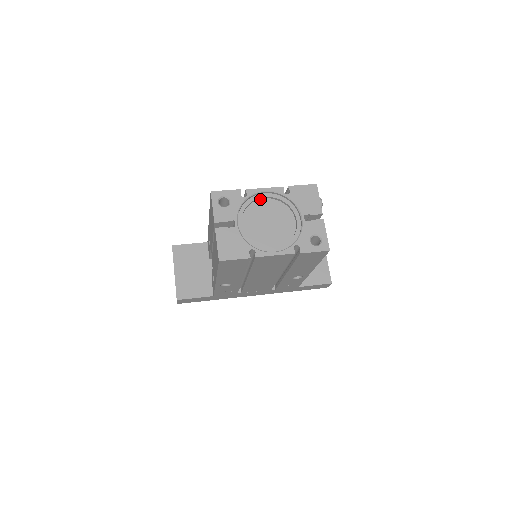
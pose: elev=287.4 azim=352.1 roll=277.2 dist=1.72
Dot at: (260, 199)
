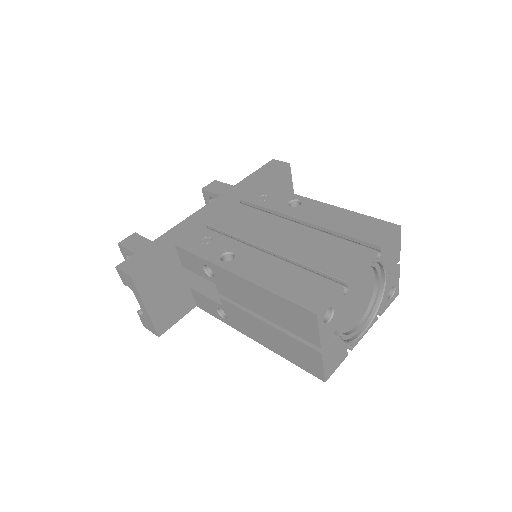
Dot at: occluded
